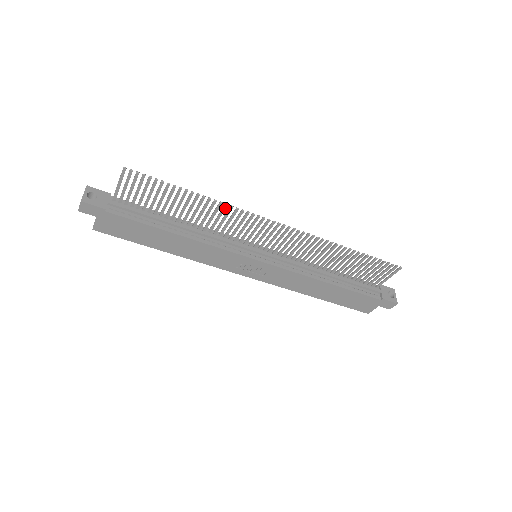
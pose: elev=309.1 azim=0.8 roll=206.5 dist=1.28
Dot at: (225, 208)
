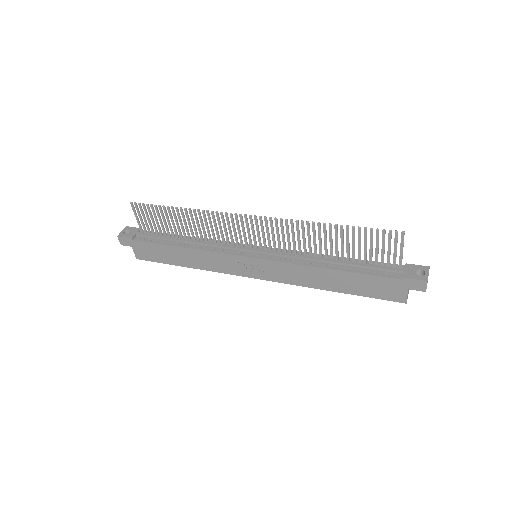
Dot at: (204, 214)
